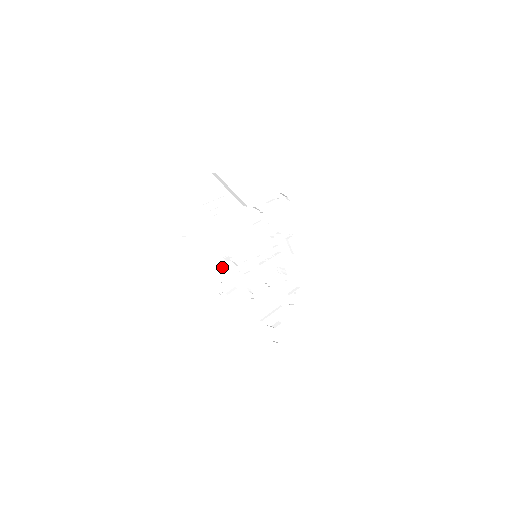
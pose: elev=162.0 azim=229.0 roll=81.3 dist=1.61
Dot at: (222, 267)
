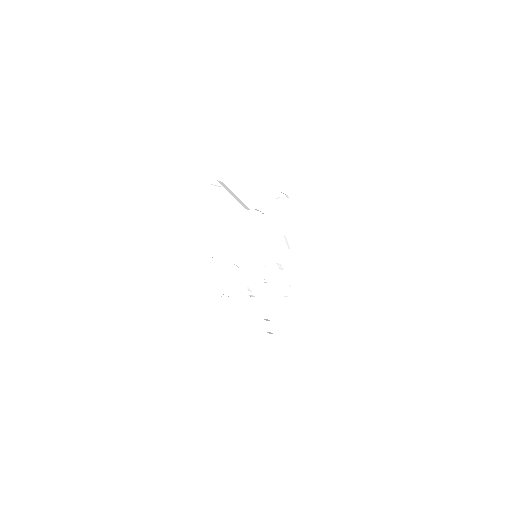
Dot at: (224, 271)
